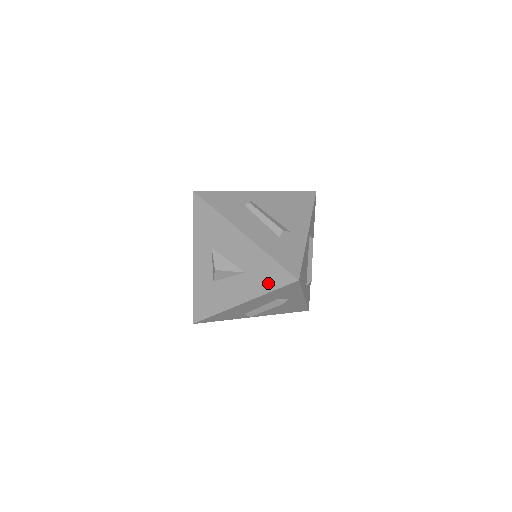
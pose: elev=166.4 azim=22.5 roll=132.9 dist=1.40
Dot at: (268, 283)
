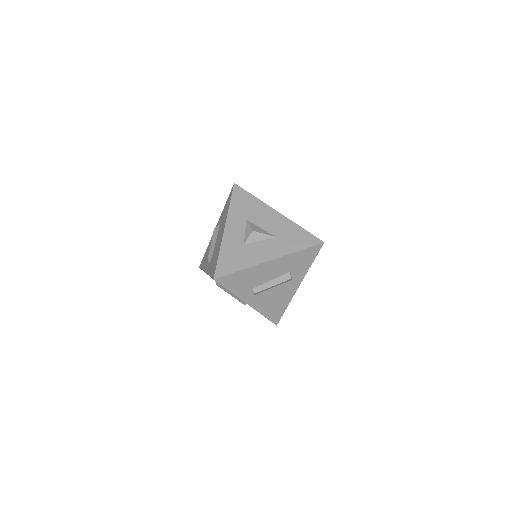
Dot at: (298, 244)
